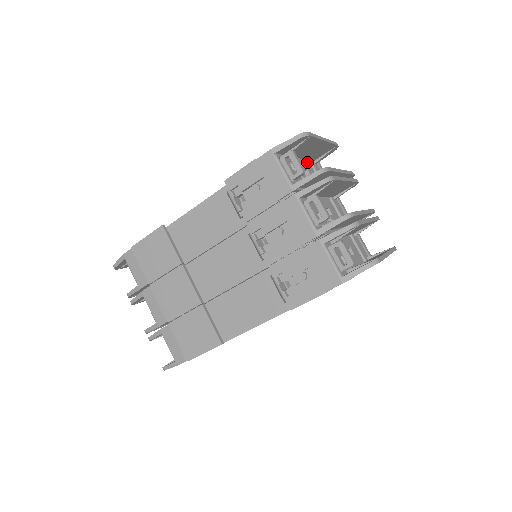
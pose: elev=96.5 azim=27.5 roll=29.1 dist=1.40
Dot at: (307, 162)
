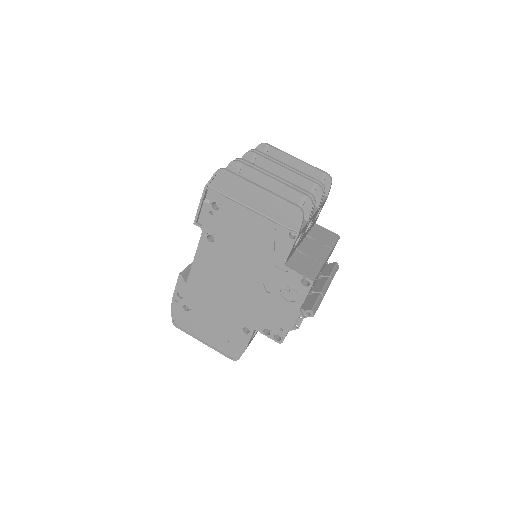
Dot at: occluded
